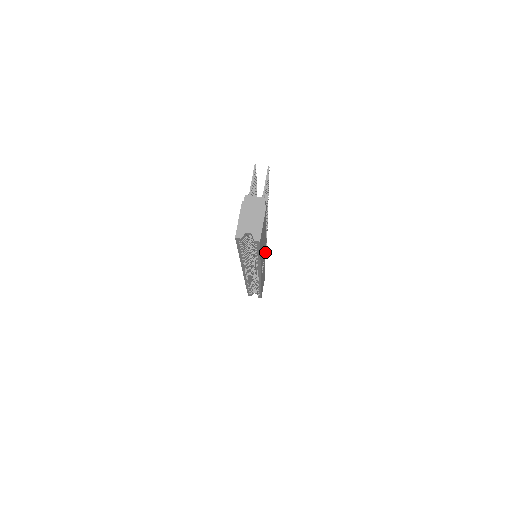
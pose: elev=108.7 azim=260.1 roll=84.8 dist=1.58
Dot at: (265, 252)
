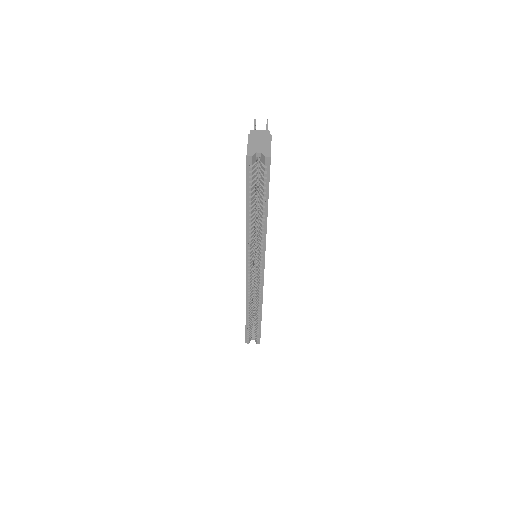
Dot at: occluded
